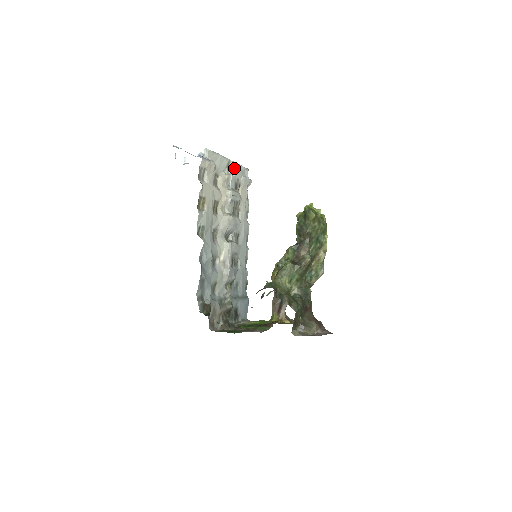
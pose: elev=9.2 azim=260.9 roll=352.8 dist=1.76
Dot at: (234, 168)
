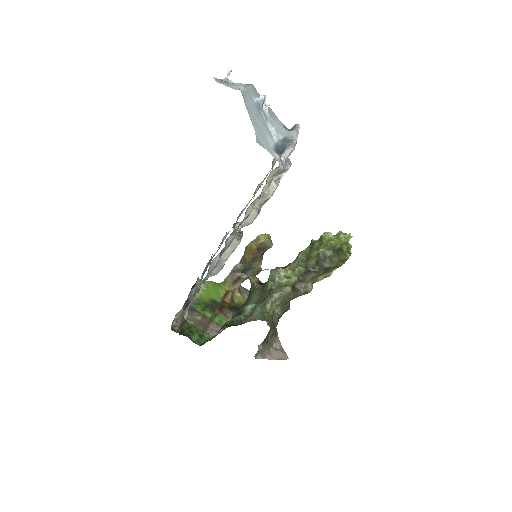
Dot at: occluded
